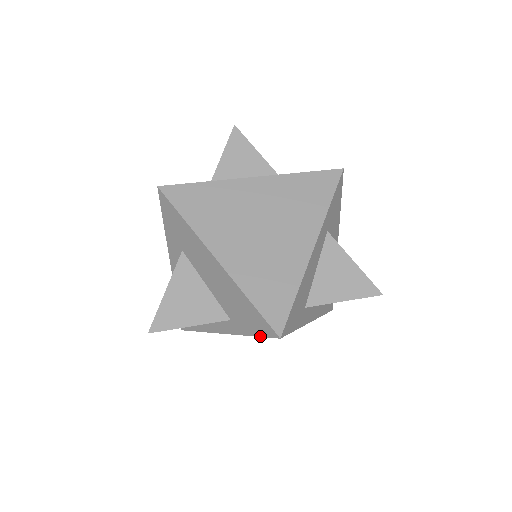
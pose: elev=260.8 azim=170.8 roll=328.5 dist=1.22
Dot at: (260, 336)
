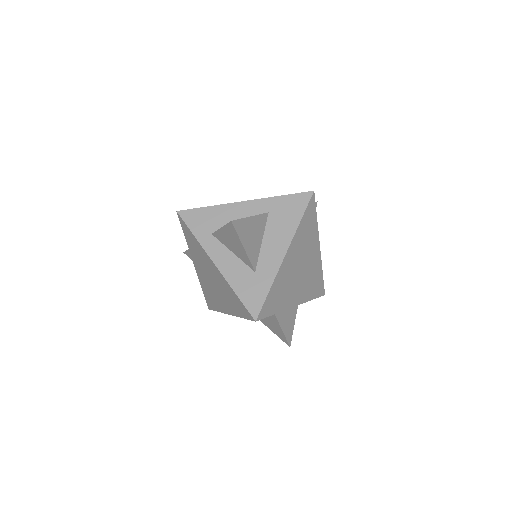
Dot at: (182, 228)
